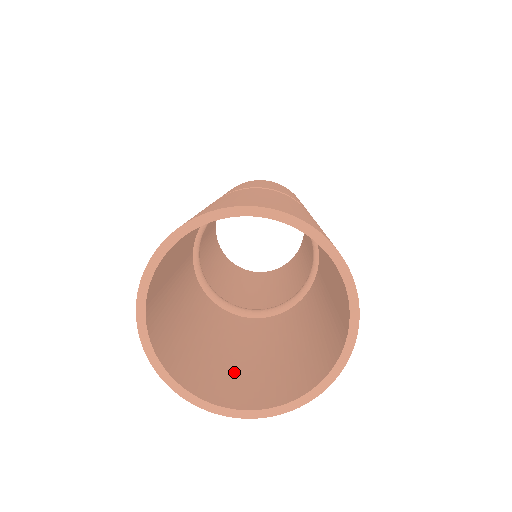
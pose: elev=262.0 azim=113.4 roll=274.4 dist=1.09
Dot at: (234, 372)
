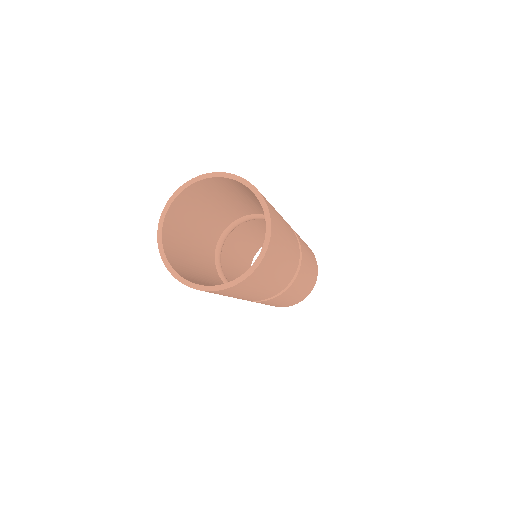
Dot at: (200, 282)
